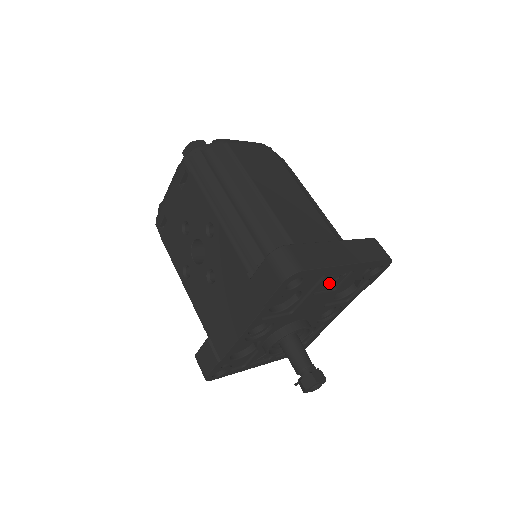
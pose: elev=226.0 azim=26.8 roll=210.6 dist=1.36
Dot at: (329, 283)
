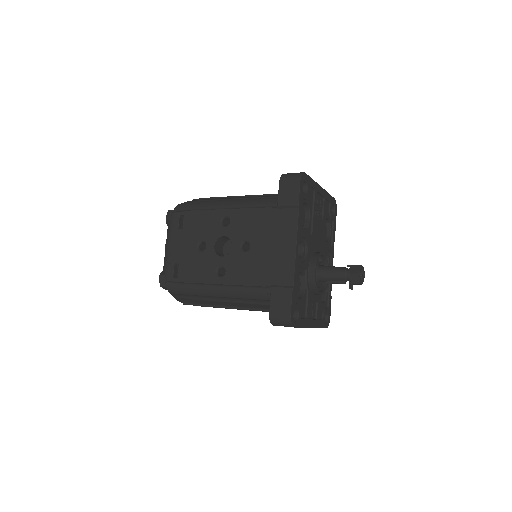
Dot at: (318, 209)
